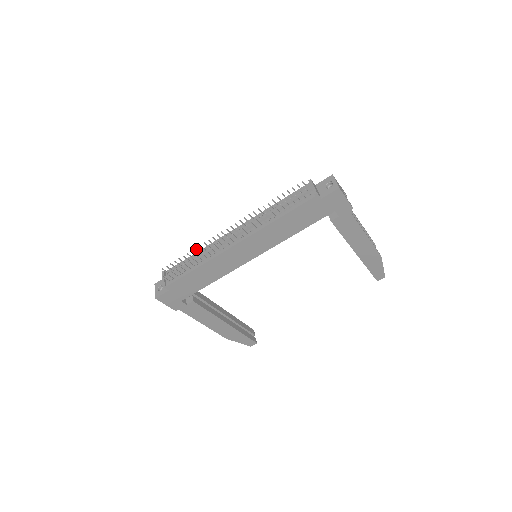
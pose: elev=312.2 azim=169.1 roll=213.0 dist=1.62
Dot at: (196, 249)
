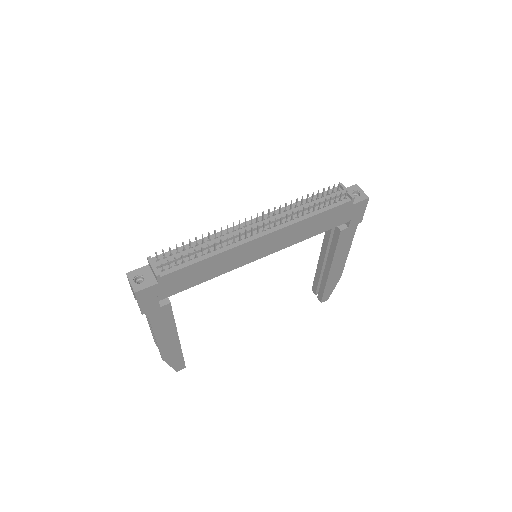
Dot at: (208, 234)
